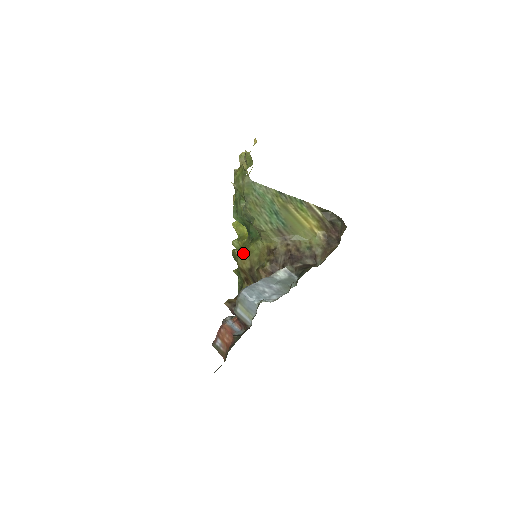
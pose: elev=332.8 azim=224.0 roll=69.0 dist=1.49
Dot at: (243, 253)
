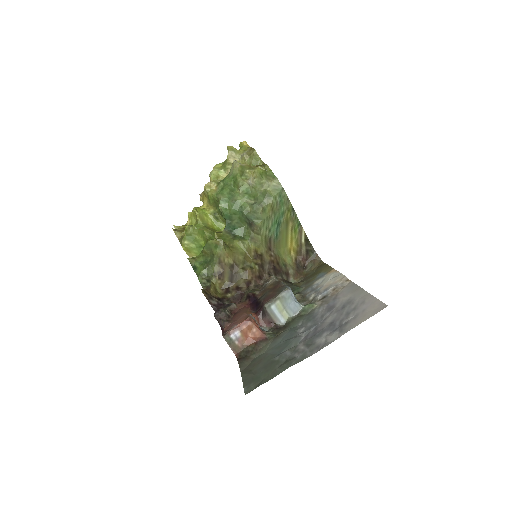
Dot at: (227, 246)
